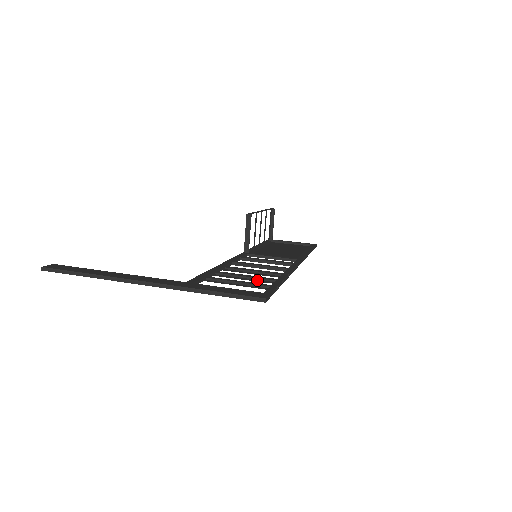
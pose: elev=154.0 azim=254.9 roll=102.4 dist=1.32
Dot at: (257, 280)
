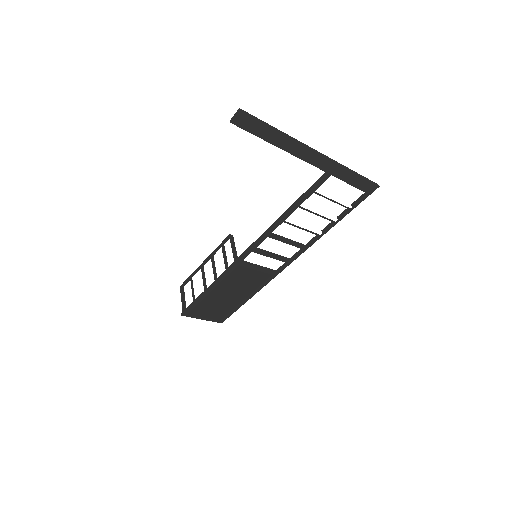
Dot at: (324, 217)
